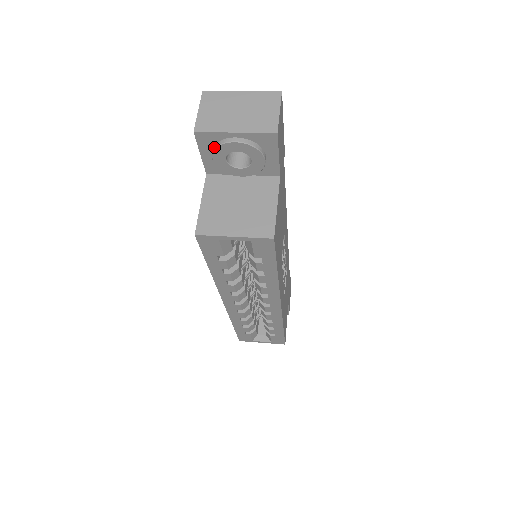
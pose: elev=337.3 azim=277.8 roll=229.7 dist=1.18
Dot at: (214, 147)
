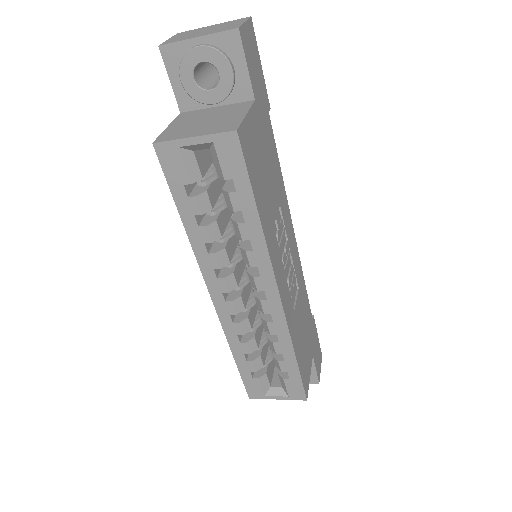
Dot at: (180, 63)
